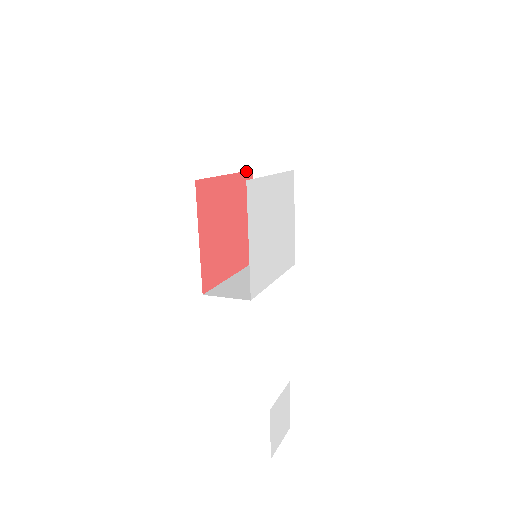
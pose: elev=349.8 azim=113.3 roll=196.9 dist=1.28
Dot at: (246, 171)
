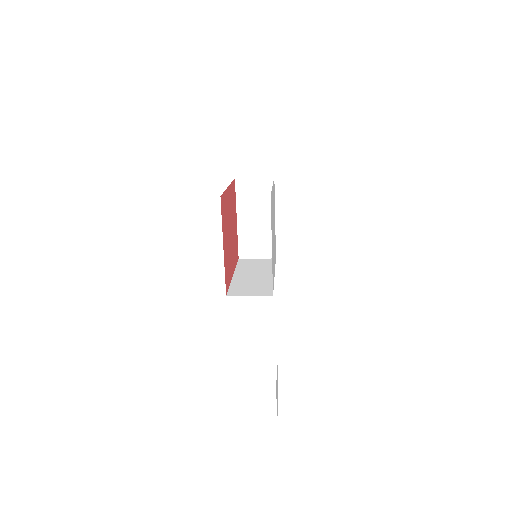
Dot at: (233, 180)
